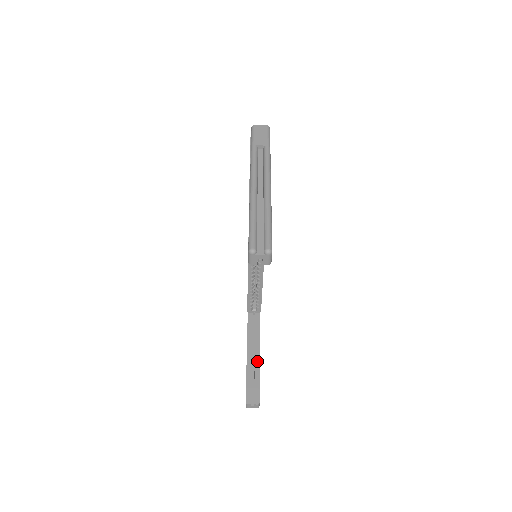
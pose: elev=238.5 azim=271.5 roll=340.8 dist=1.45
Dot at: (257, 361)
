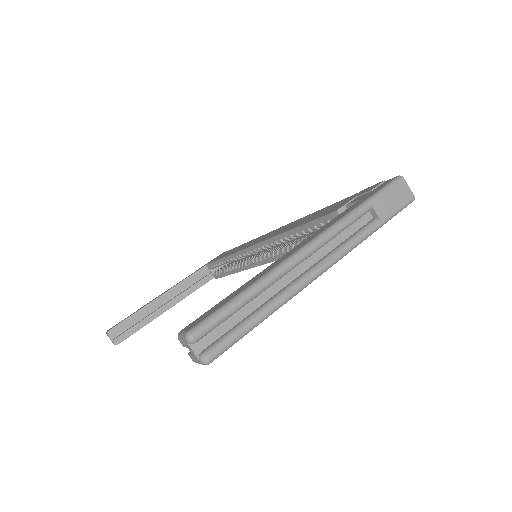
Dot at: (161, 311)
